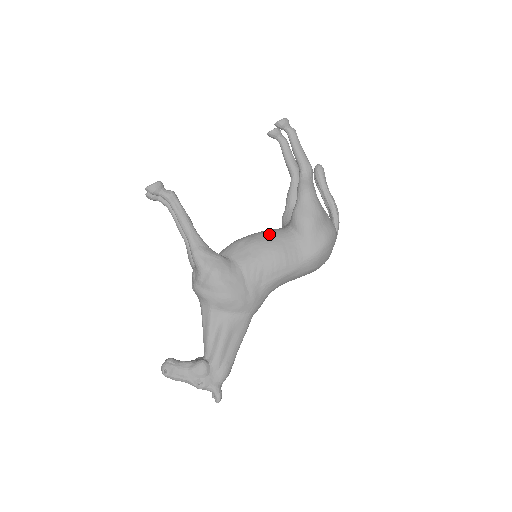
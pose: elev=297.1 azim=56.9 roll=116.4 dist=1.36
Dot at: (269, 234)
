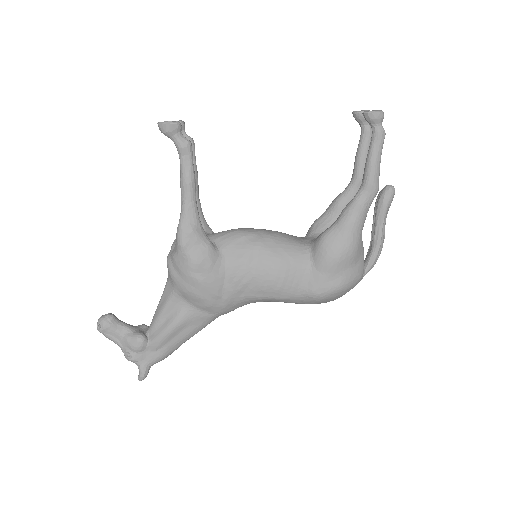
Dot at: (281, 244)
